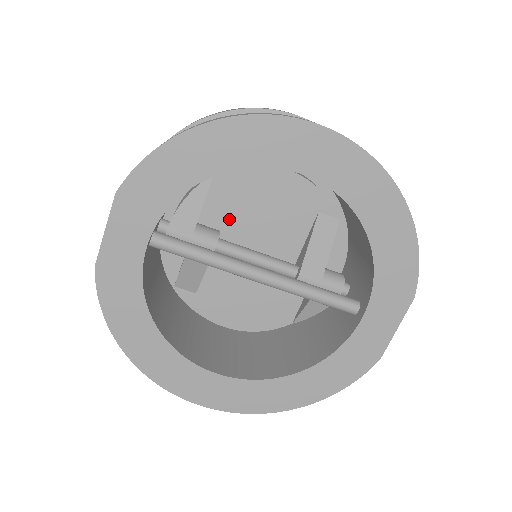
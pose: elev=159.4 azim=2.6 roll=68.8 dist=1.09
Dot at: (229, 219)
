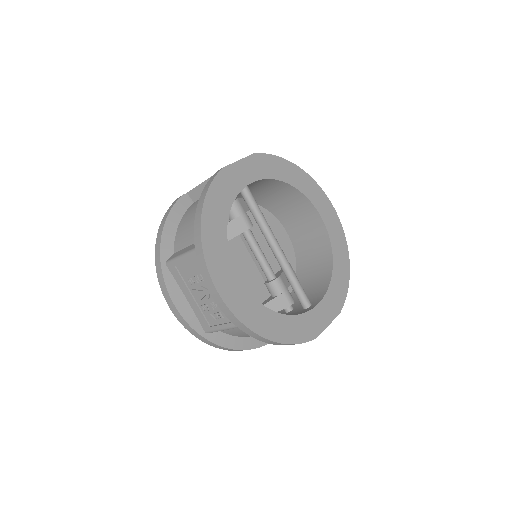
Dot at: (252, 229)
